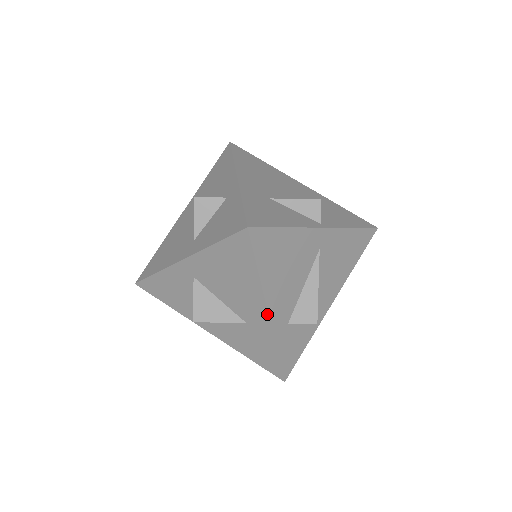
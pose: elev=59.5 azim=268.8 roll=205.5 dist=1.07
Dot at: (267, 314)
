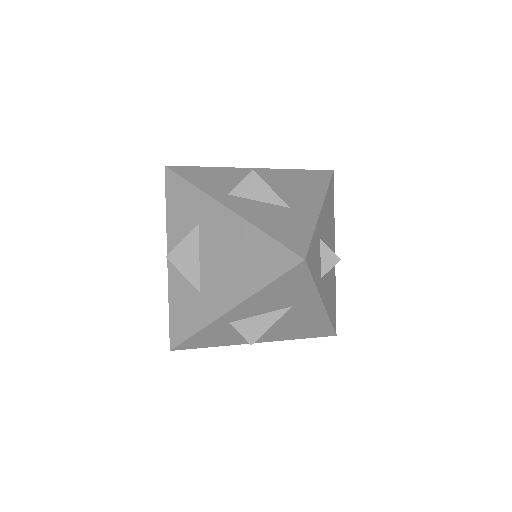
Dot at: (321, 206)
